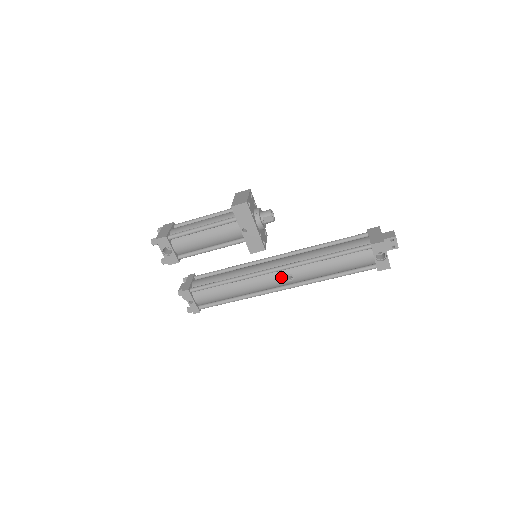
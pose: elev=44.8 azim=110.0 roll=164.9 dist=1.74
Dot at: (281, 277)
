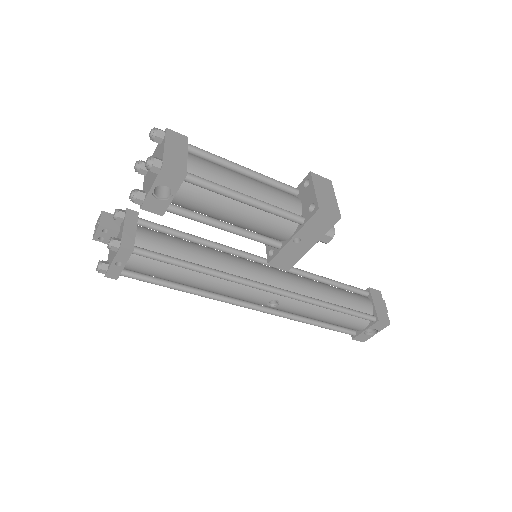
Dot at: (266, 299)
